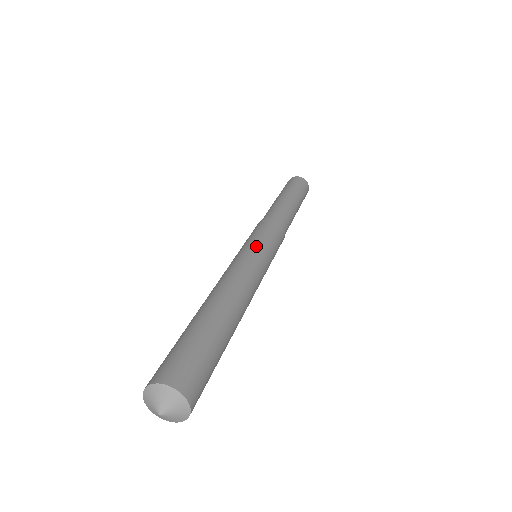
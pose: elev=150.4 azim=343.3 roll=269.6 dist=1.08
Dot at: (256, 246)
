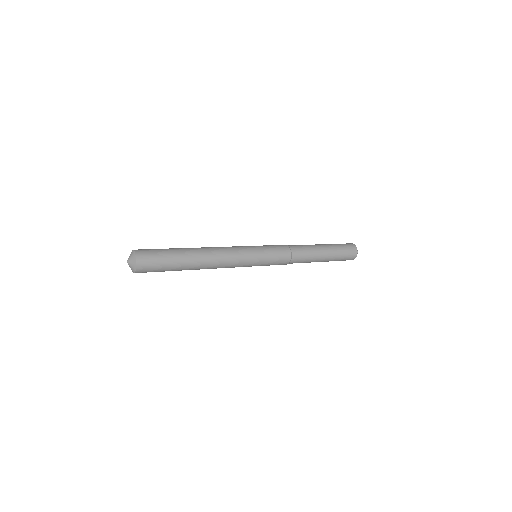
Dot at: (251, 246)
